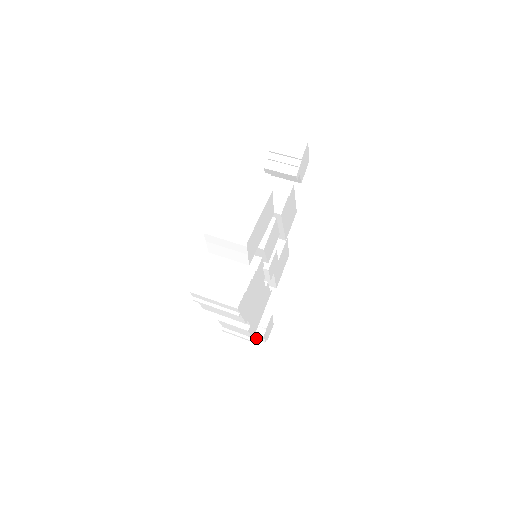
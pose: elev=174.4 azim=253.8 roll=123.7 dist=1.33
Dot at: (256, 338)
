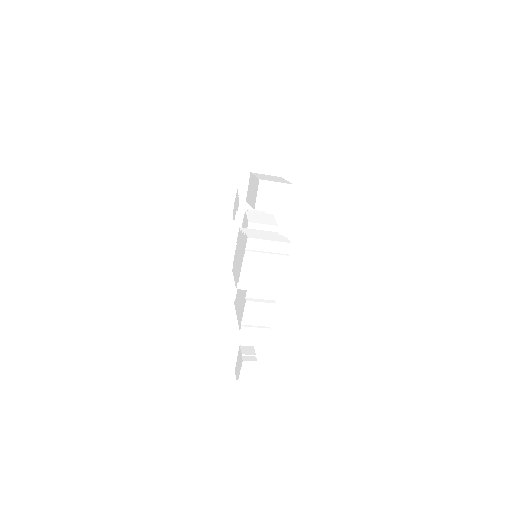
Dot at: (244, 375)
